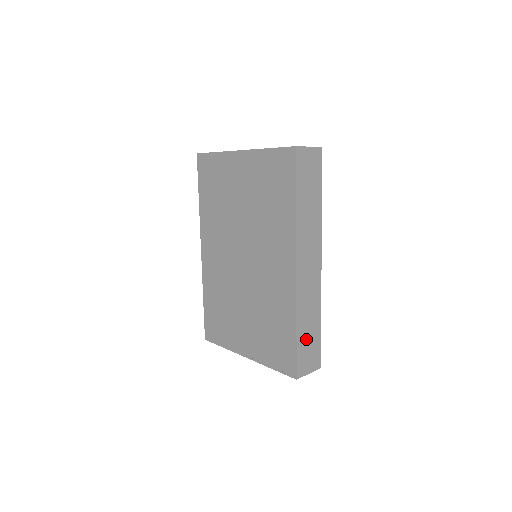
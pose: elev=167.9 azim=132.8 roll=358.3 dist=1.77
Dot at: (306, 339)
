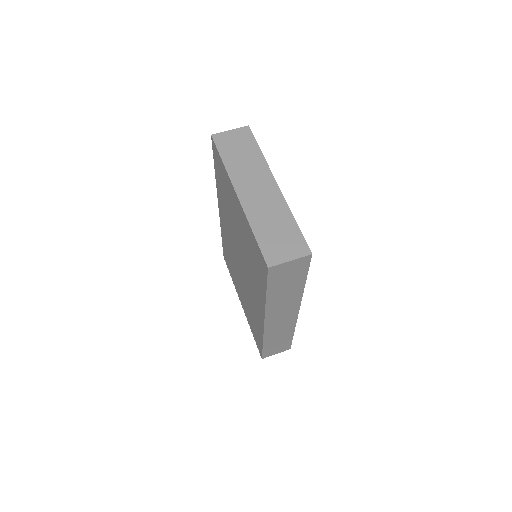
Dot at: (274, 344)
